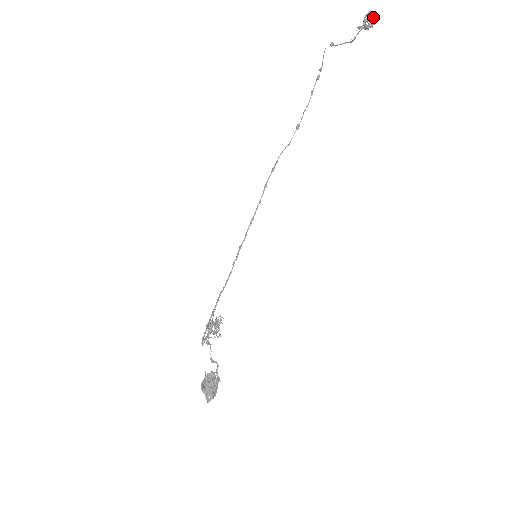
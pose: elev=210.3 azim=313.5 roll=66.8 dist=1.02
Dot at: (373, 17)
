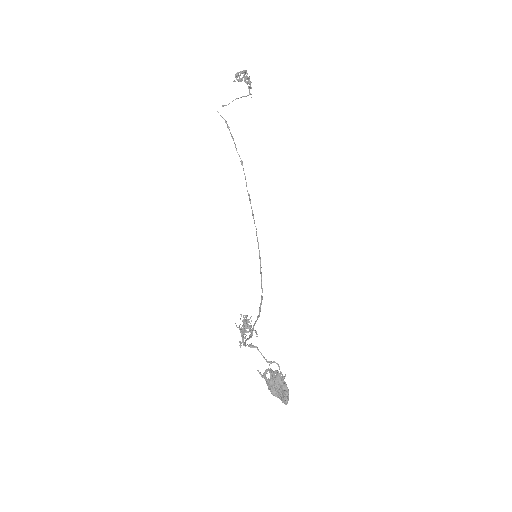
Dot at: (240, 73)
